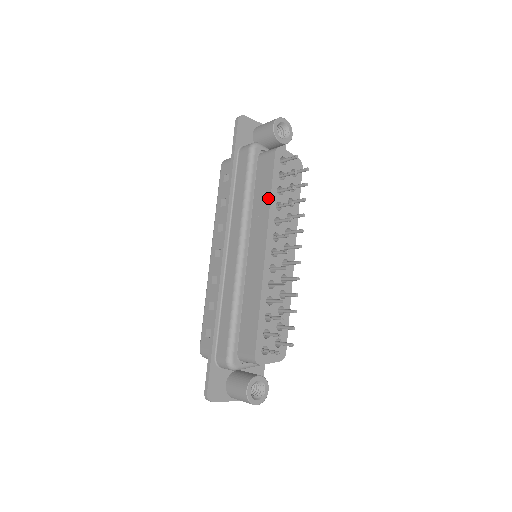
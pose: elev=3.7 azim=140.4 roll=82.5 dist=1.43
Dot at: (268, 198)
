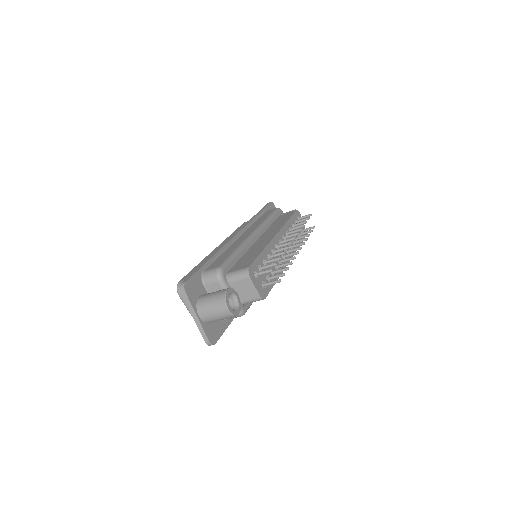
Dot at: (286, 221)
